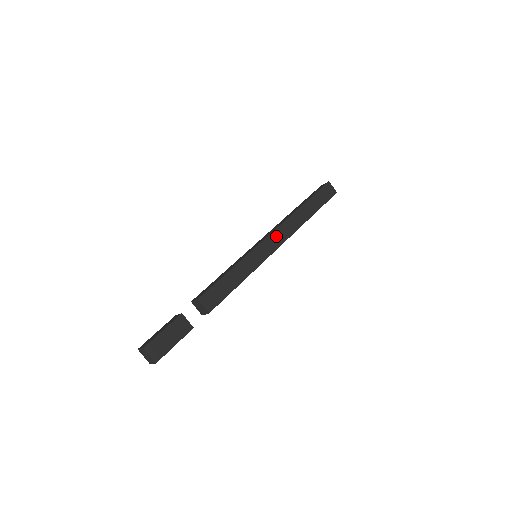
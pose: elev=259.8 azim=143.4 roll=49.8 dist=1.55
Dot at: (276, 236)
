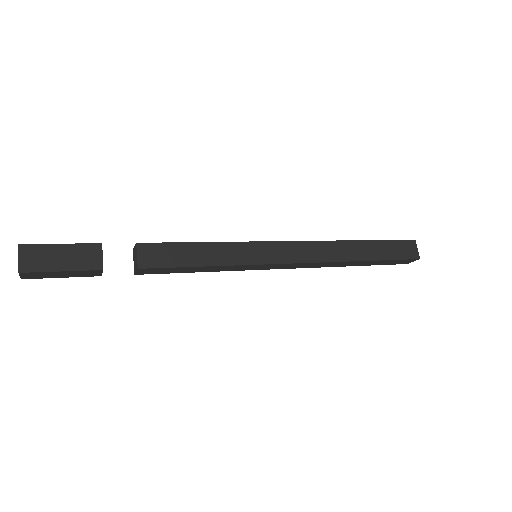
Dot at: (298, 249)
